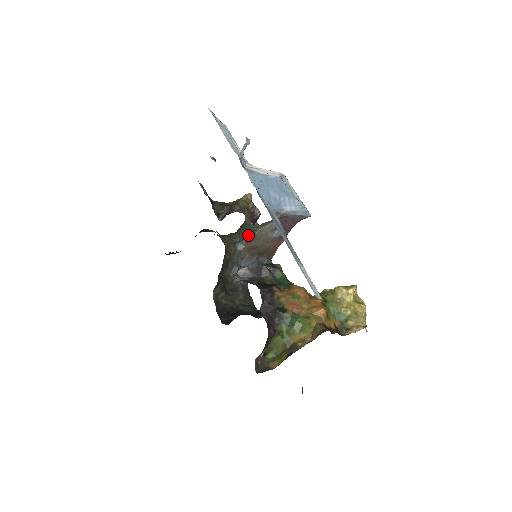
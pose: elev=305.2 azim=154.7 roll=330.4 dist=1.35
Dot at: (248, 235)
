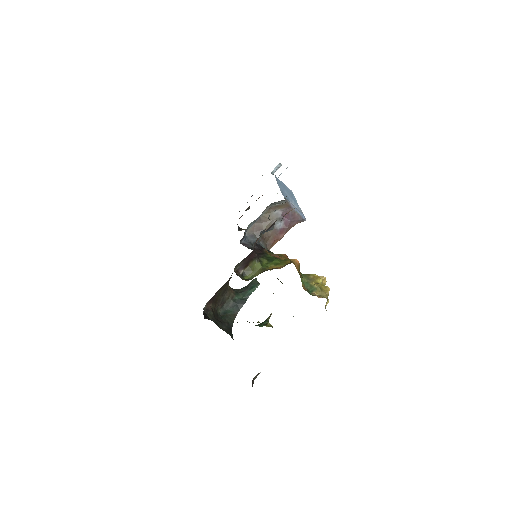
Dot at: (248, 289)
